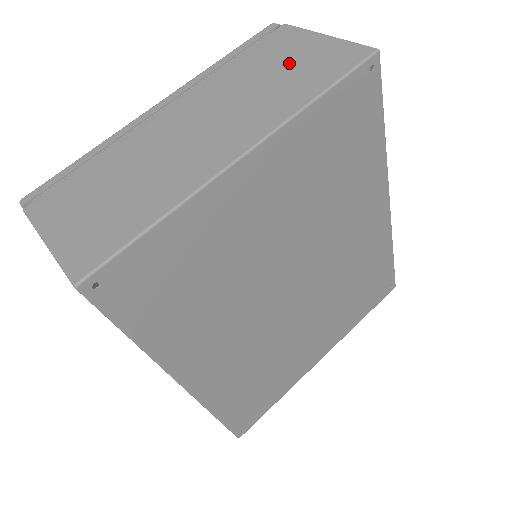
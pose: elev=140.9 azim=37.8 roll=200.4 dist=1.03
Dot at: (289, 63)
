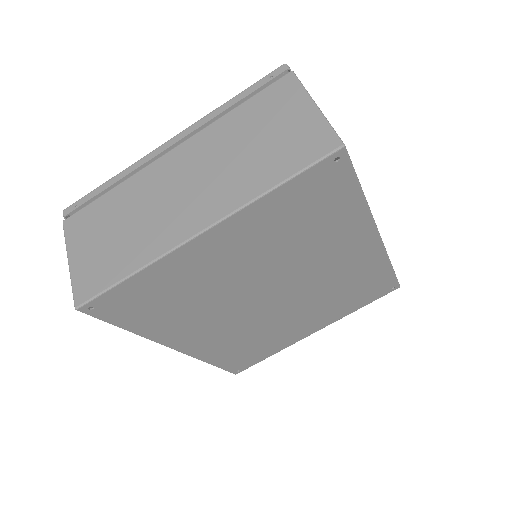
Dot at: (272, 133)
